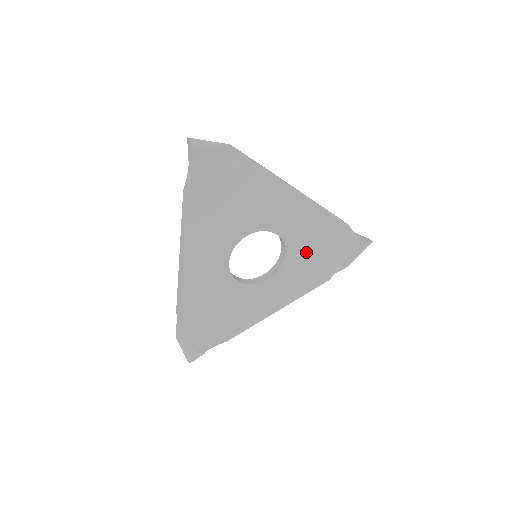
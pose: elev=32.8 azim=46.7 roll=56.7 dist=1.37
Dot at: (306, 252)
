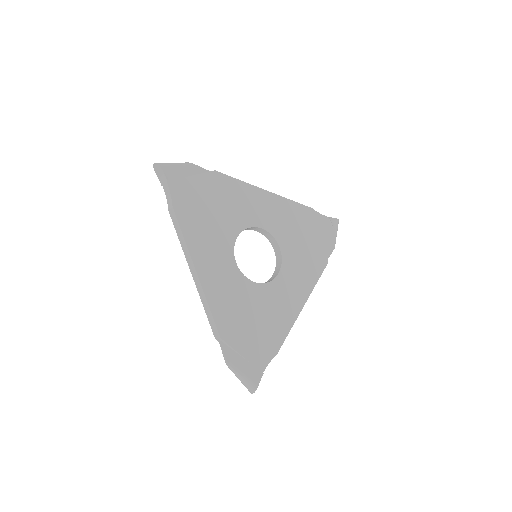
Dot at: (294, 240)
